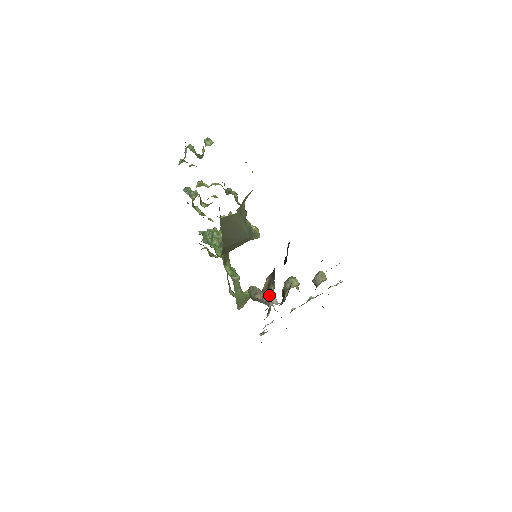
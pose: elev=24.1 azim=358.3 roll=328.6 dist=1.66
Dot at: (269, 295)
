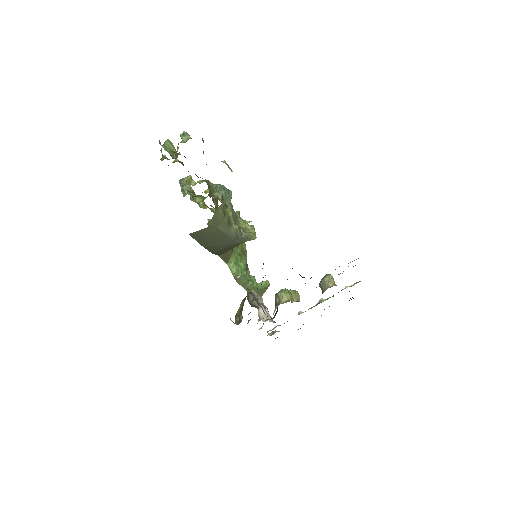
Dot at: (258, 309)
